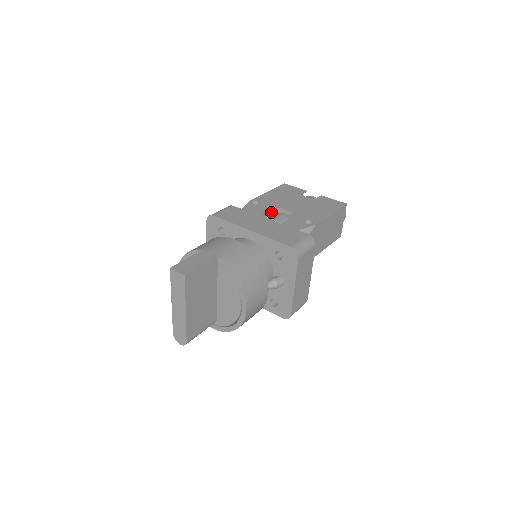
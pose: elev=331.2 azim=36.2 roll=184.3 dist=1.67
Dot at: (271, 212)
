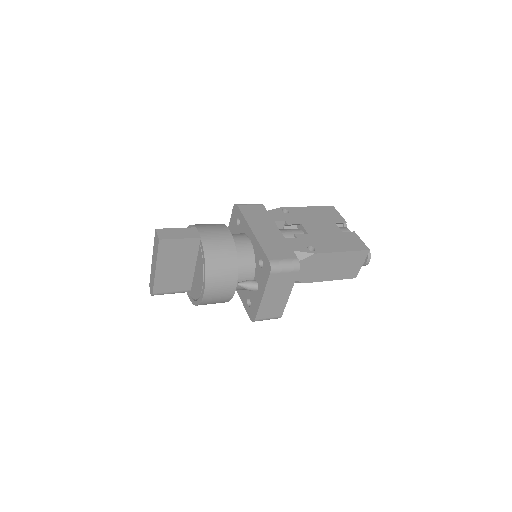
Dot at: (294, 225)
